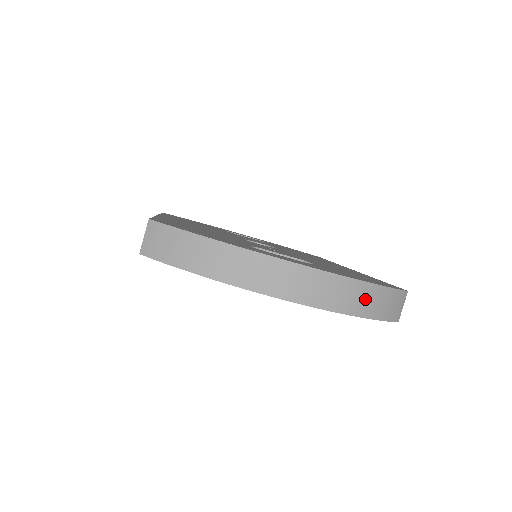
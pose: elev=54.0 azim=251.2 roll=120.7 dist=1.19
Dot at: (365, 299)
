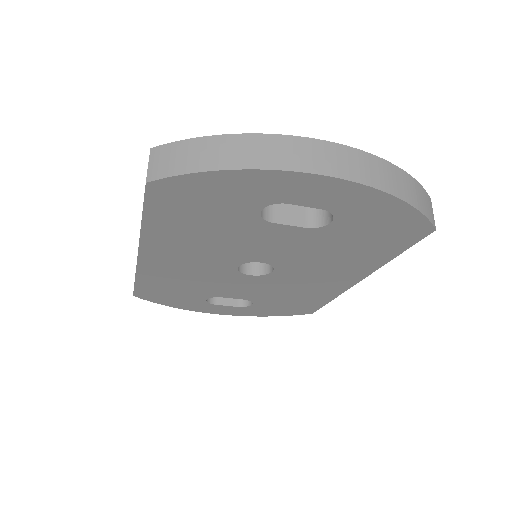
Dot at: (400, 182)
